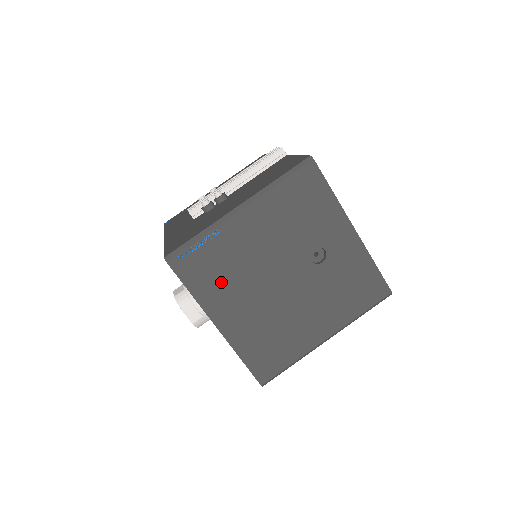
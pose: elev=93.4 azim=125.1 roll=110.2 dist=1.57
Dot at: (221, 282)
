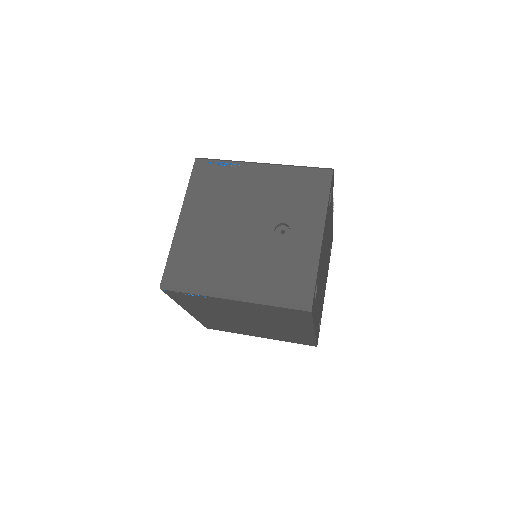
Dot at: (210, 194)
